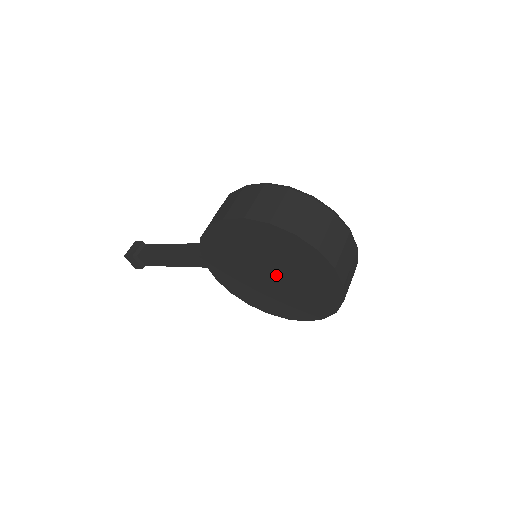
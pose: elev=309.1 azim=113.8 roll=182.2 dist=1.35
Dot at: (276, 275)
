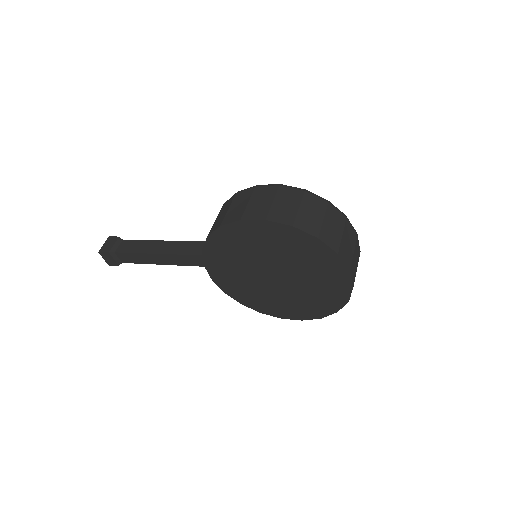
Dot at: (283, 276)
